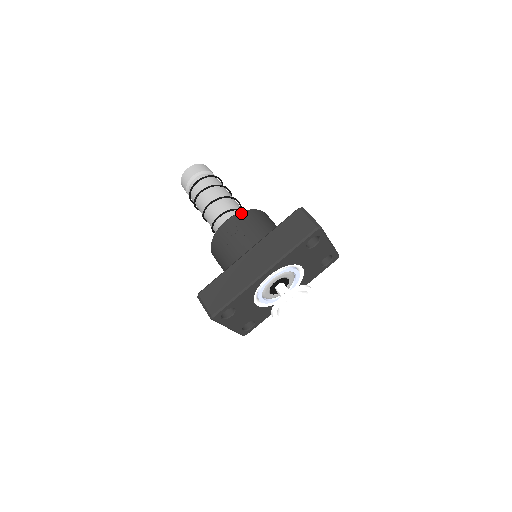
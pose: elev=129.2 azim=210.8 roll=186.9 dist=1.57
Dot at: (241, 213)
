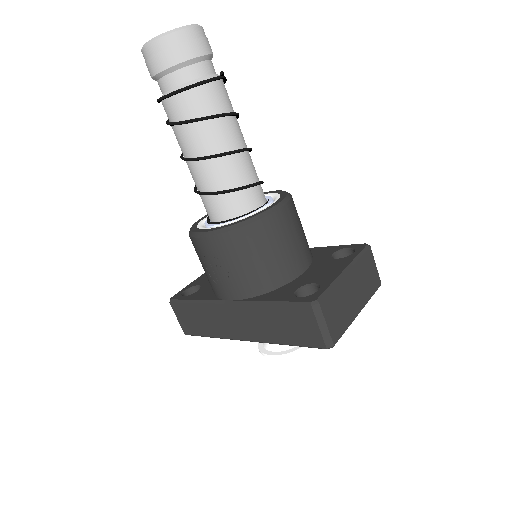
Dot at: (229, 234)
